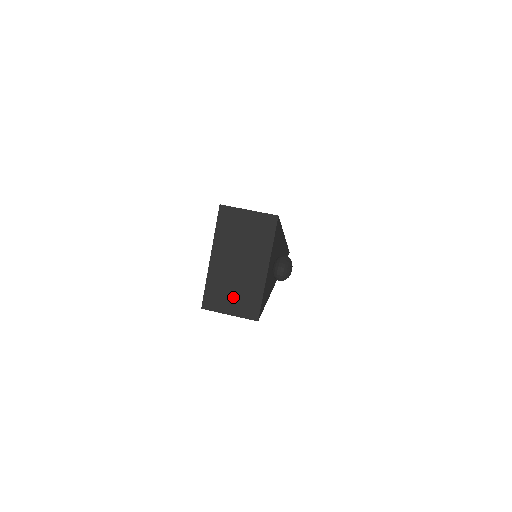
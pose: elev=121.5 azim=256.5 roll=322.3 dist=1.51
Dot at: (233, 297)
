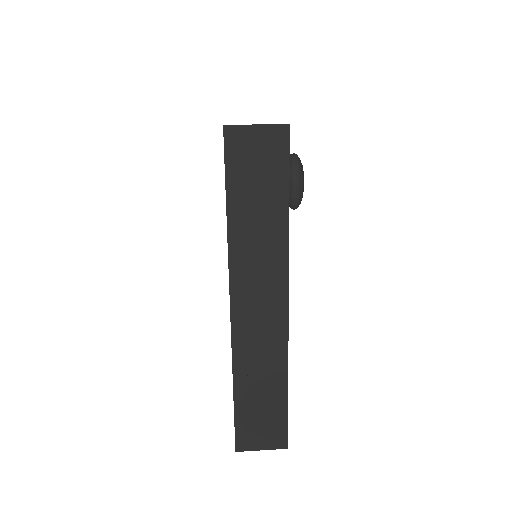
Dot at: occluded
